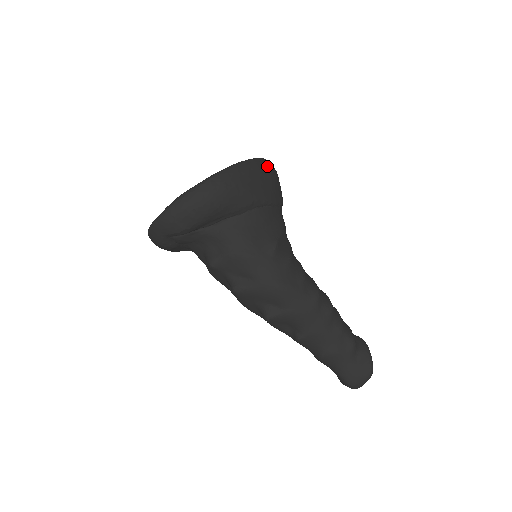
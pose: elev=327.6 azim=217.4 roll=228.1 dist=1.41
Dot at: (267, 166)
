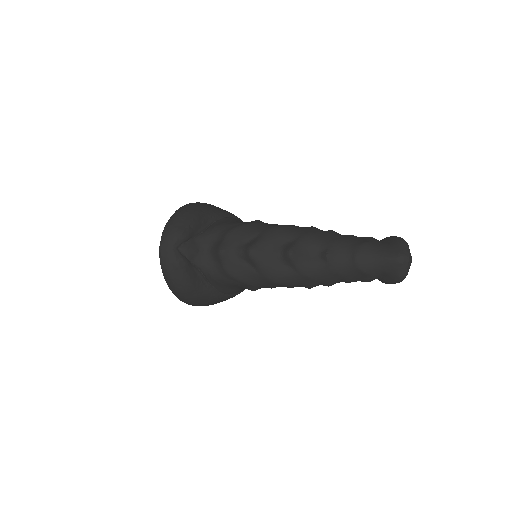
Dot at: occluded
